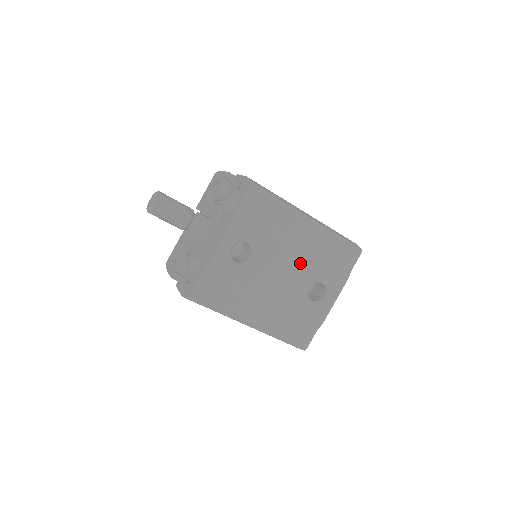
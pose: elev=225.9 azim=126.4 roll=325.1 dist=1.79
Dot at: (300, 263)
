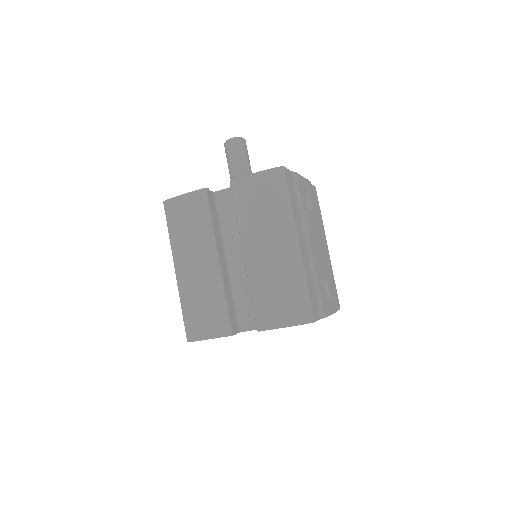
Dot at: (324, 257)
